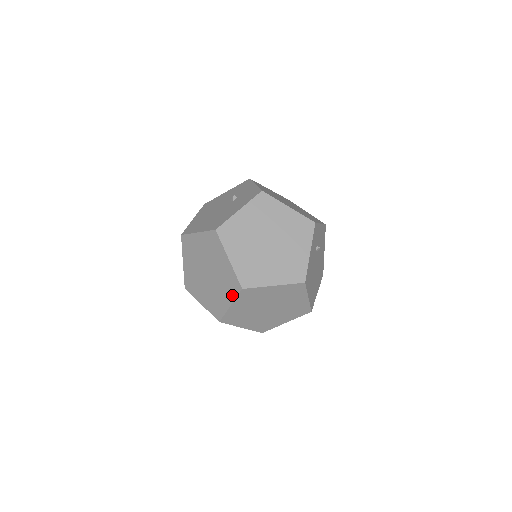
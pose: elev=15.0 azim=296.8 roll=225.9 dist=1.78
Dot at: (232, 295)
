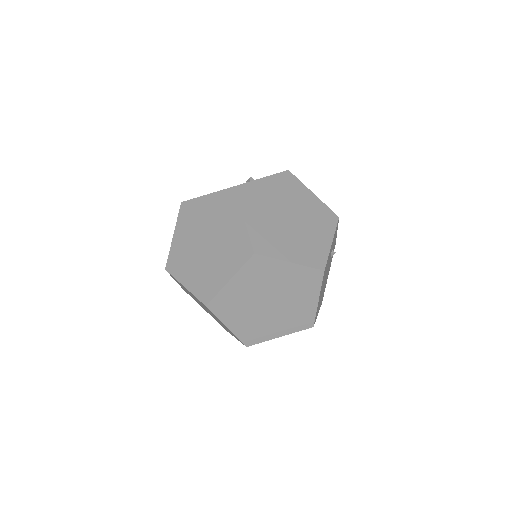
Dot at: (236, 264)
